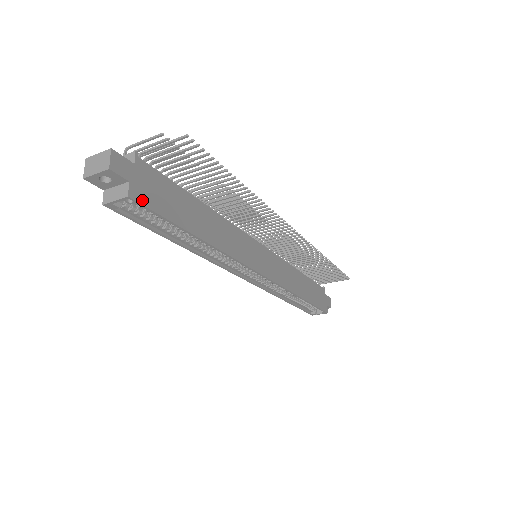
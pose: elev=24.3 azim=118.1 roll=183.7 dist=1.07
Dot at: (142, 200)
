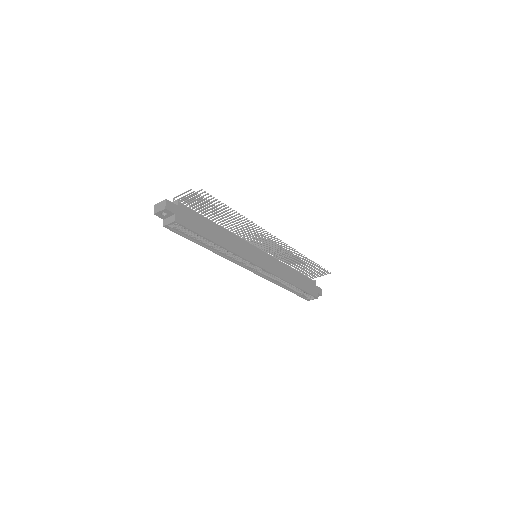
Dot at: (182, 223)
